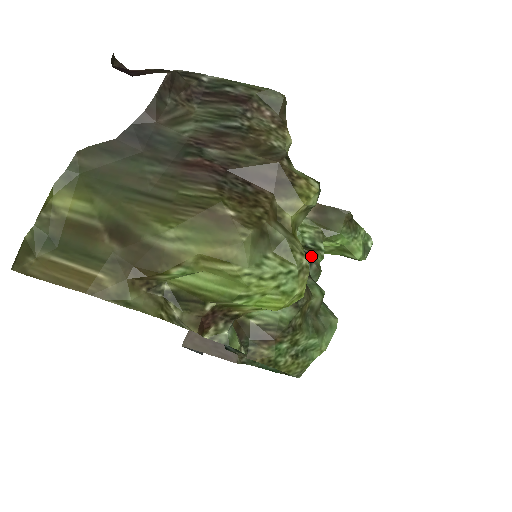
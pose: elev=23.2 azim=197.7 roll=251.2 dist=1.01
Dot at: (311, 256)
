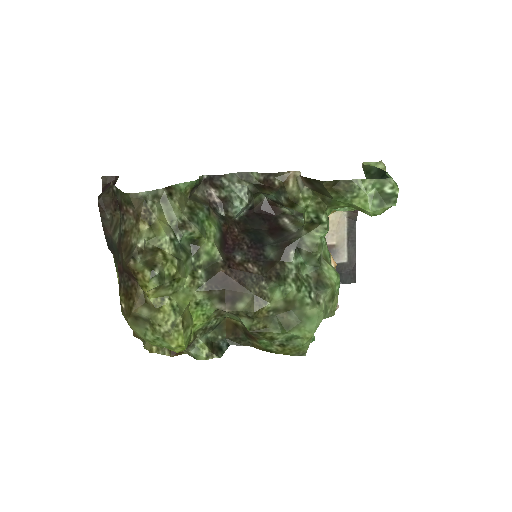
Dot at: (299, 242)
